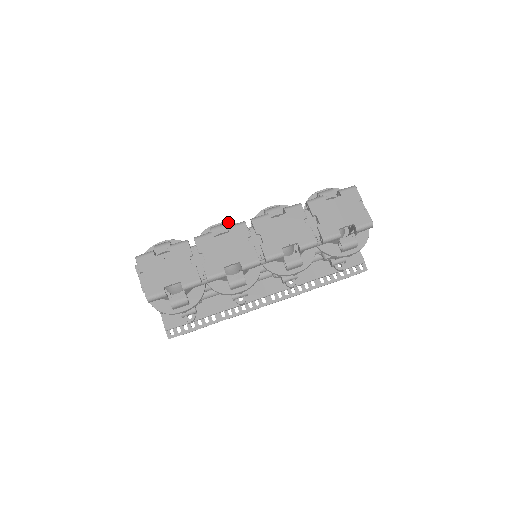
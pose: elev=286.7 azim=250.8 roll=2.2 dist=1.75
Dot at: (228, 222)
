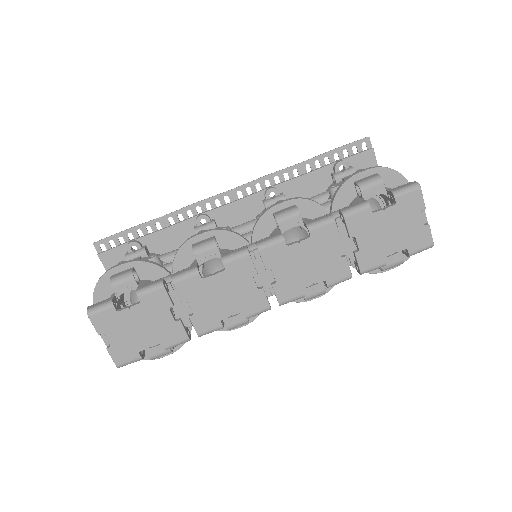
Dot at: (218, 231)
